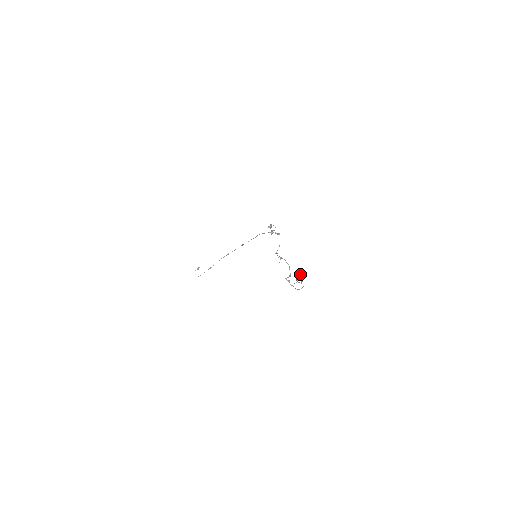
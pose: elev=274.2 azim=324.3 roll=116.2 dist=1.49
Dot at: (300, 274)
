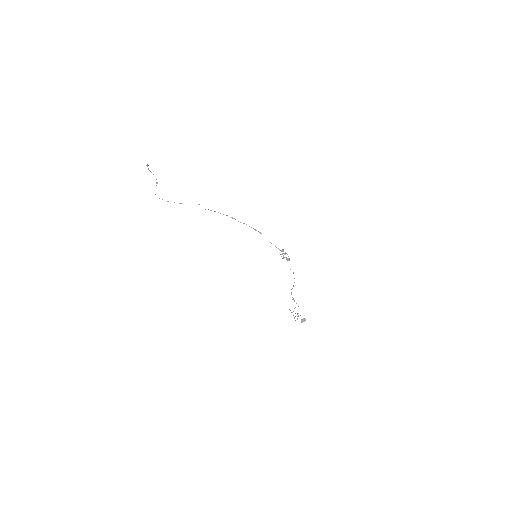
Dot at: occluded
